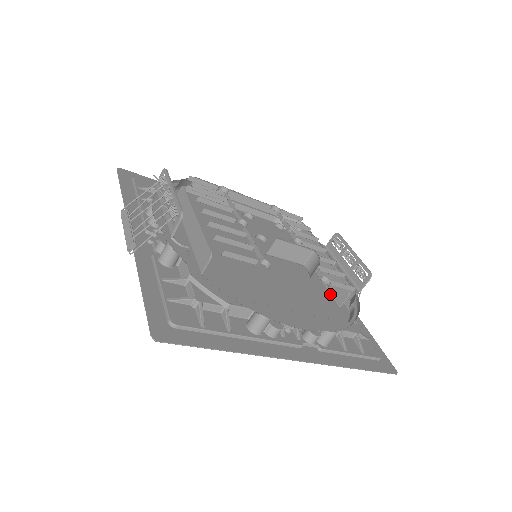
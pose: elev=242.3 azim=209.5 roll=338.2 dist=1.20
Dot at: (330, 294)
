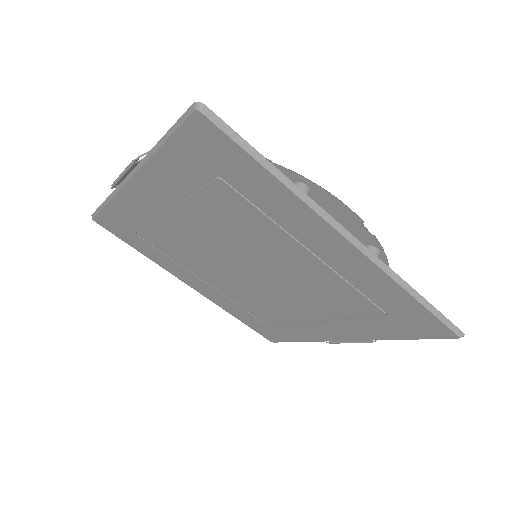
Dot at: occluded
